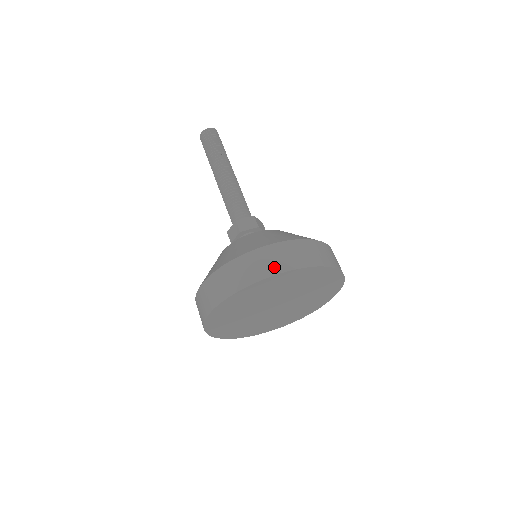
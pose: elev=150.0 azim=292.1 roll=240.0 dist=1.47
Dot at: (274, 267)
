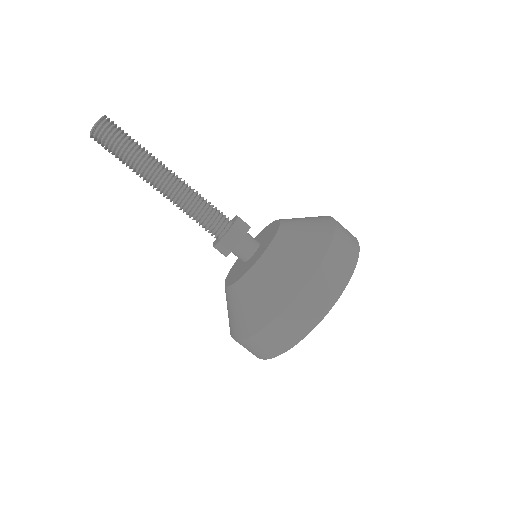
Dot at: (342, 278)
